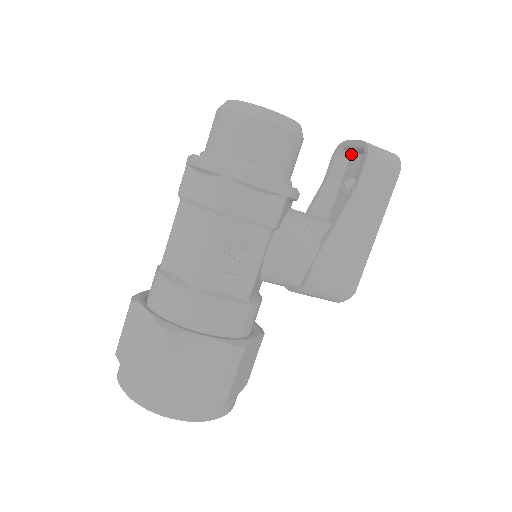
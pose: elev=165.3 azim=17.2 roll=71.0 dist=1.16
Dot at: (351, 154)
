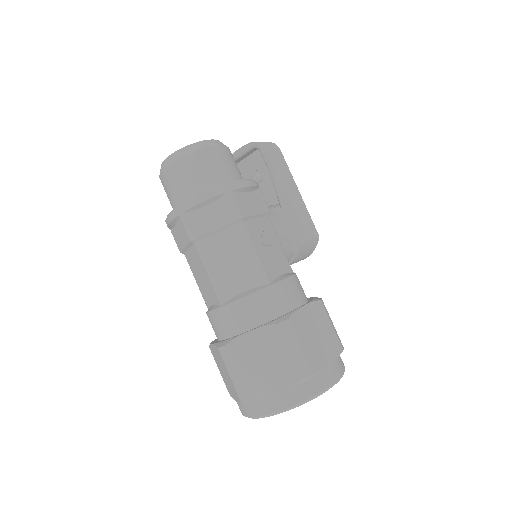
Dot at: occluded
